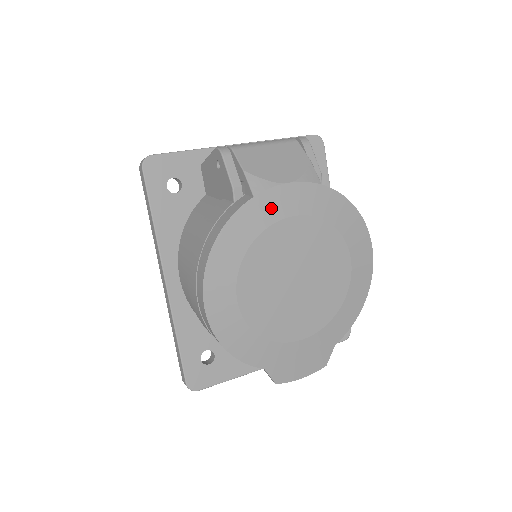
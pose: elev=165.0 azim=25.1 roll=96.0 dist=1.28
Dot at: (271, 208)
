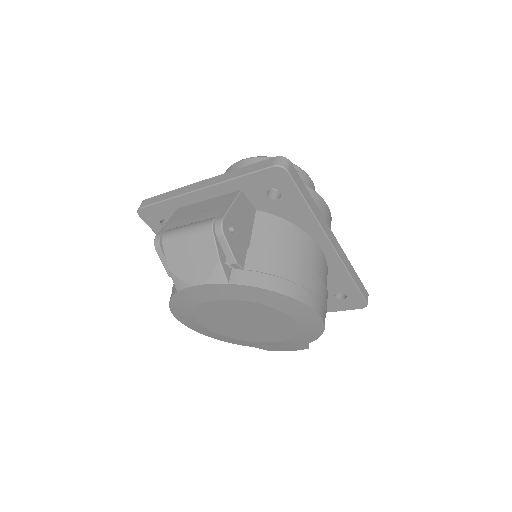
Dot at: (194, 297)
